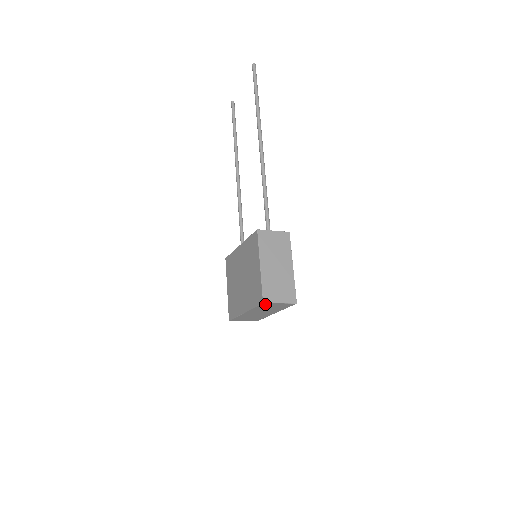
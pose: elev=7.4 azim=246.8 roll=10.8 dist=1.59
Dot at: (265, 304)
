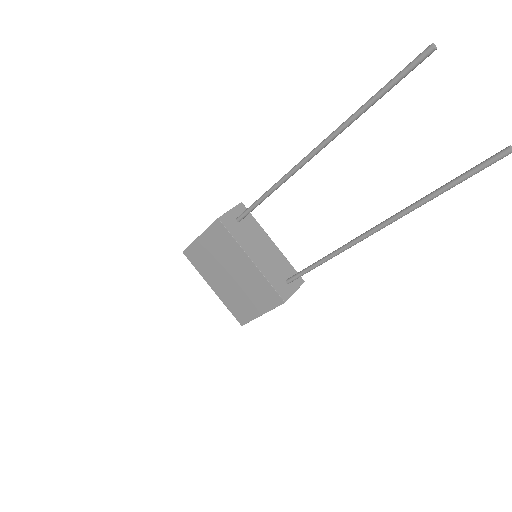
Dot at: occluded
